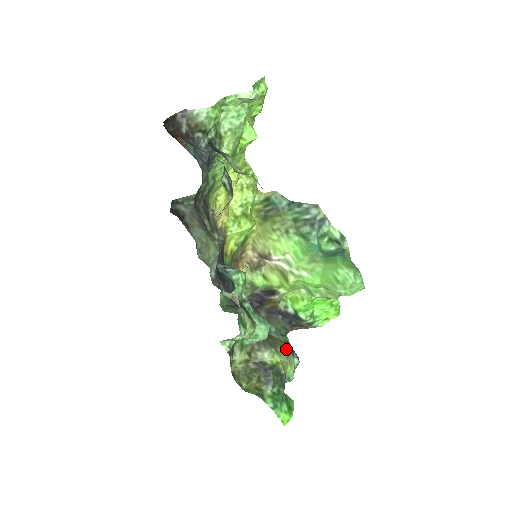
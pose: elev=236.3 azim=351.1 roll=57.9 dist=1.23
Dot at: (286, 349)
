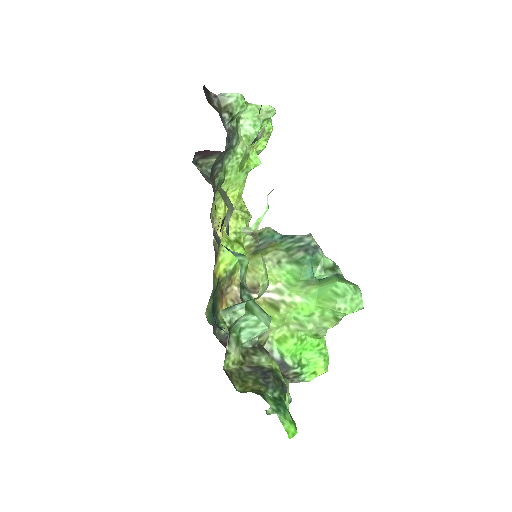
Dot at: occluded
